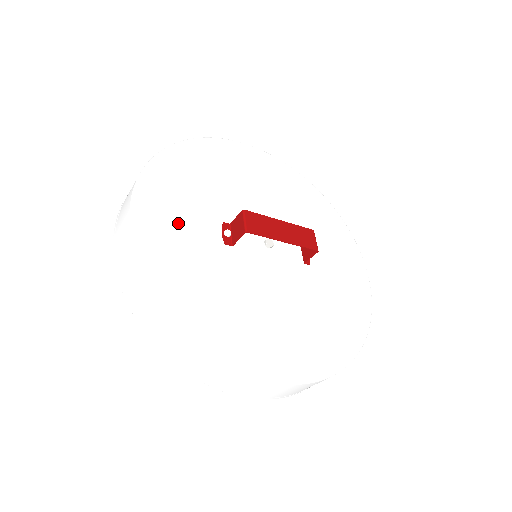
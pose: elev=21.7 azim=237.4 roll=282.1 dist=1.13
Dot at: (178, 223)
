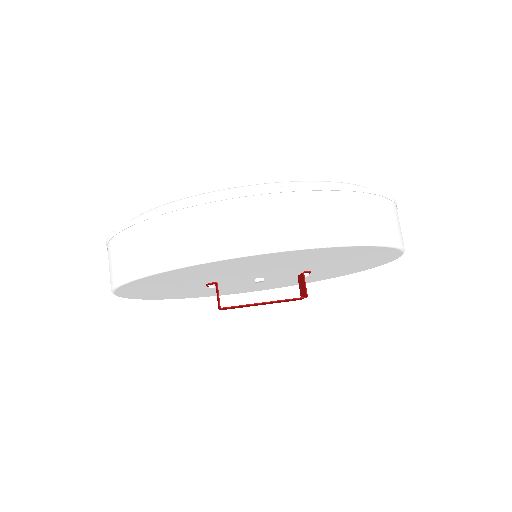
Dot at: (160, 291)
